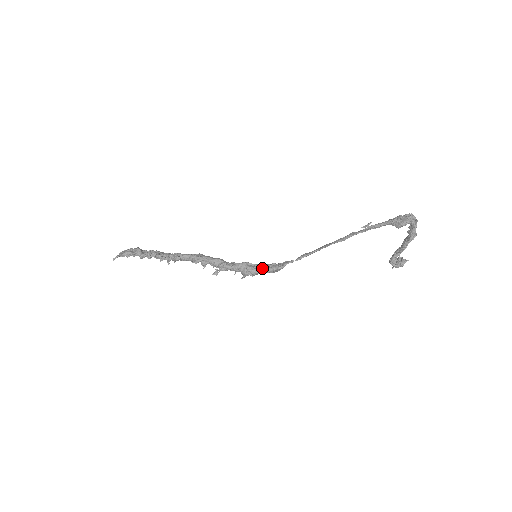
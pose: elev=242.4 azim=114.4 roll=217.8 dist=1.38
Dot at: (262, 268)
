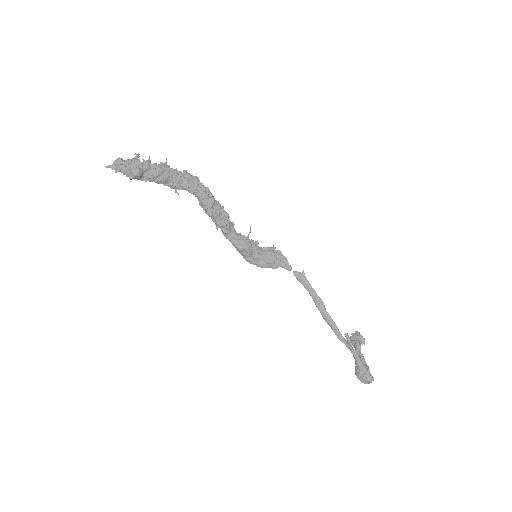
Dot at: (255, 261)
